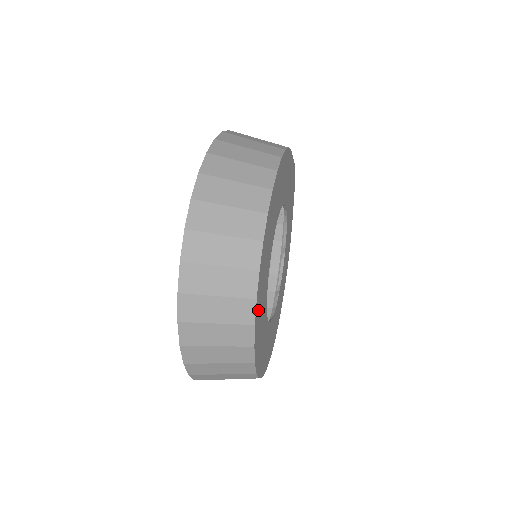
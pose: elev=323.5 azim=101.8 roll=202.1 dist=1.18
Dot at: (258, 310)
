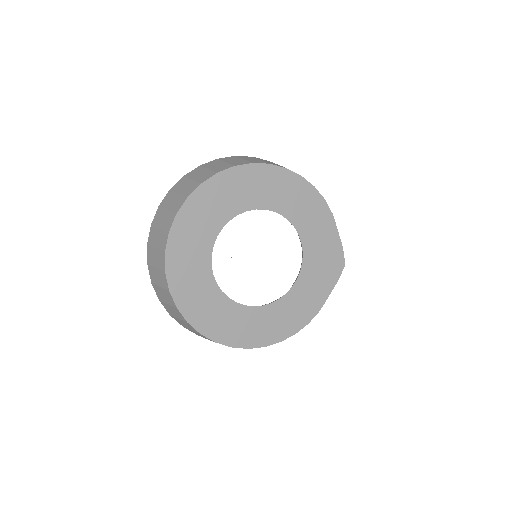
Dot at: (199, 201)
